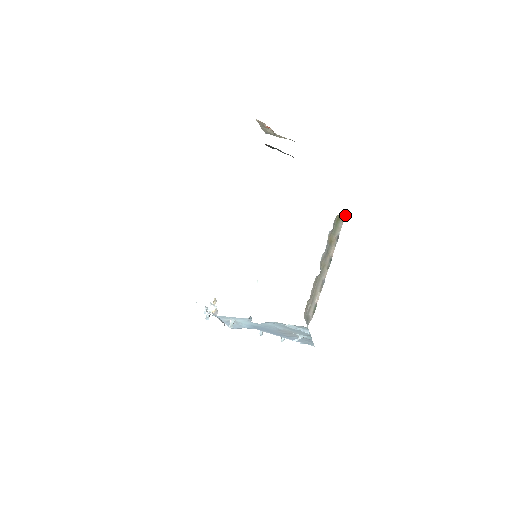
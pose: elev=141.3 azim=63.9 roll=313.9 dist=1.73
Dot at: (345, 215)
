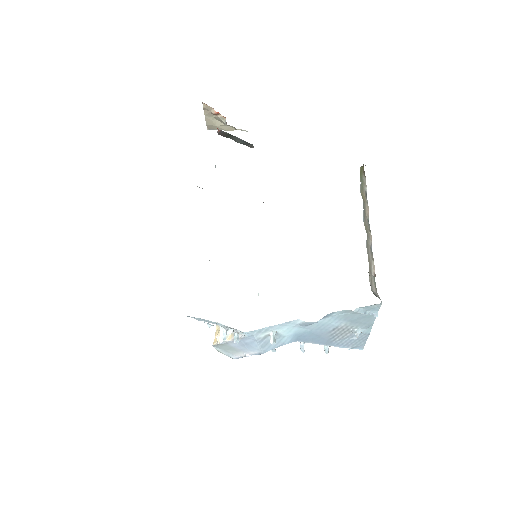
Dot at: (363, 169)
